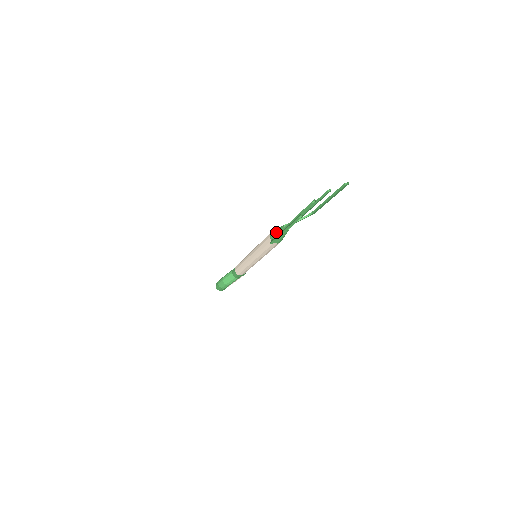
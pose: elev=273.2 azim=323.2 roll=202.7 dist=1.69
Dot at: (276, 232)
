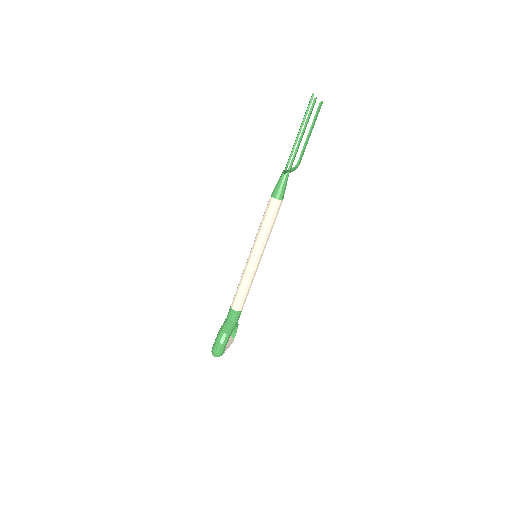
Dot at: (278, 184)
